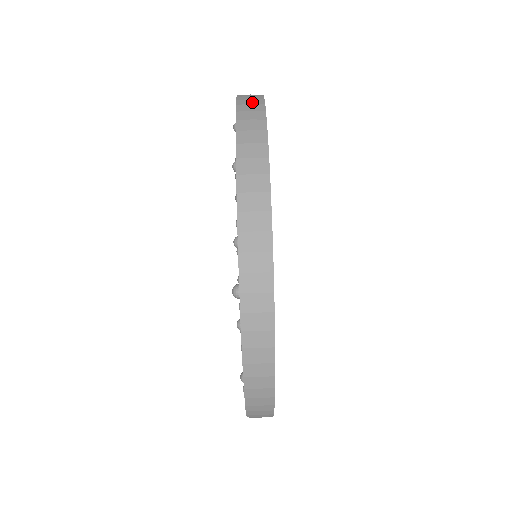
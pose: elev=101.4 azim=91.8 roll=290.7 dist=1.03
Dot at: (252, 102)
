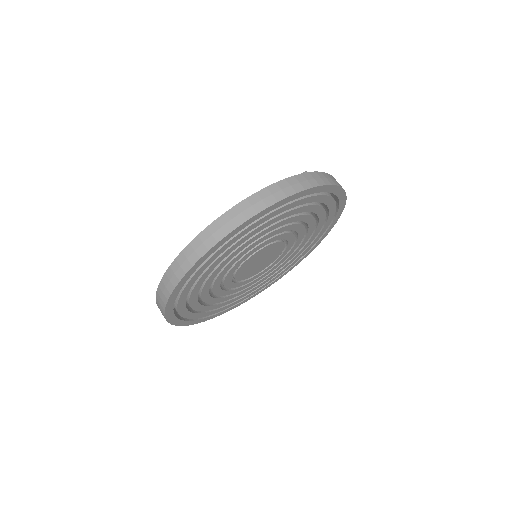
Dot at: occluded
